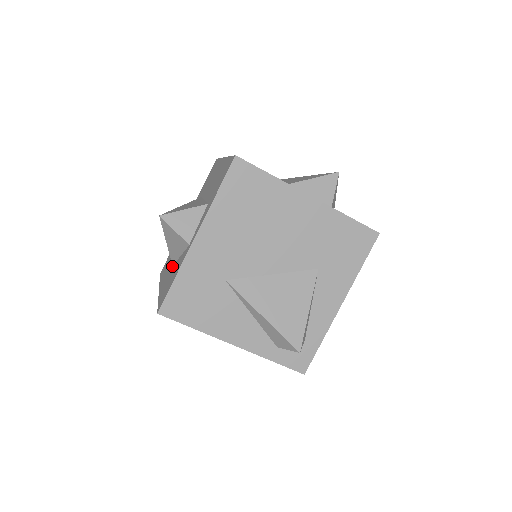
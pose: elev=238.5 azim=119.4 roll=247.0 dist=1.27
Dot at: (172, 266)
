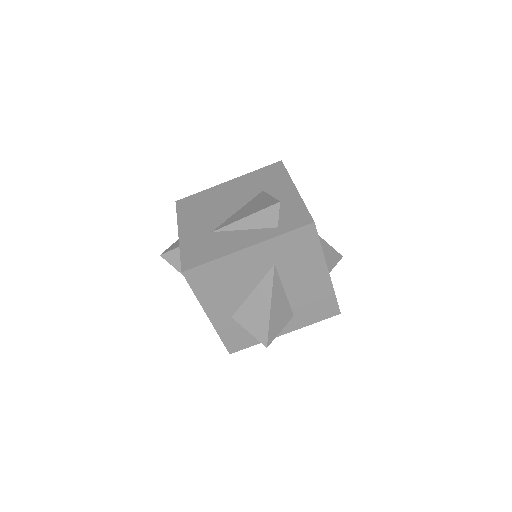
Dot at: occluded
